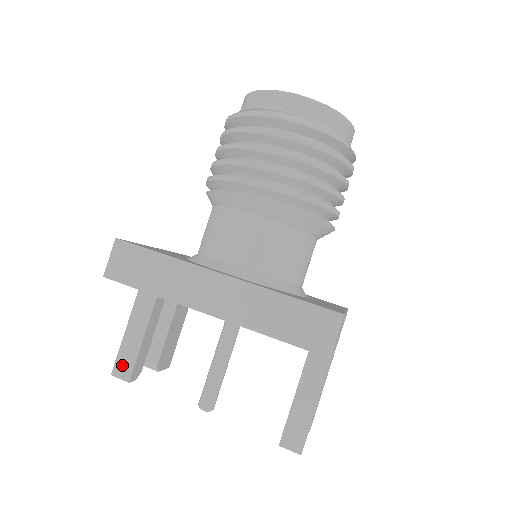
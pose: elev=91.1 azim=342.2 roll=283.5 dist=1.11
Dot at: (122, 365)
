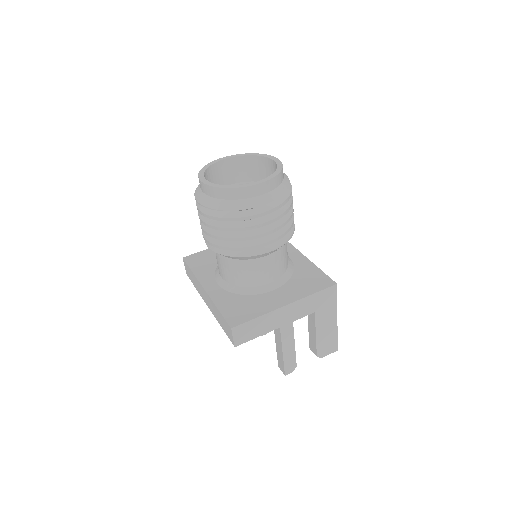
Dot at: occluded
